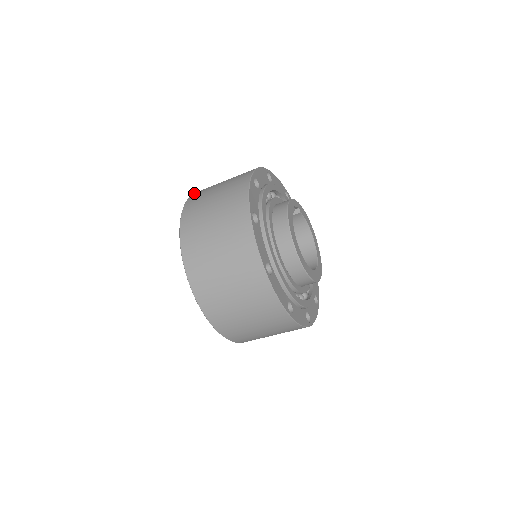
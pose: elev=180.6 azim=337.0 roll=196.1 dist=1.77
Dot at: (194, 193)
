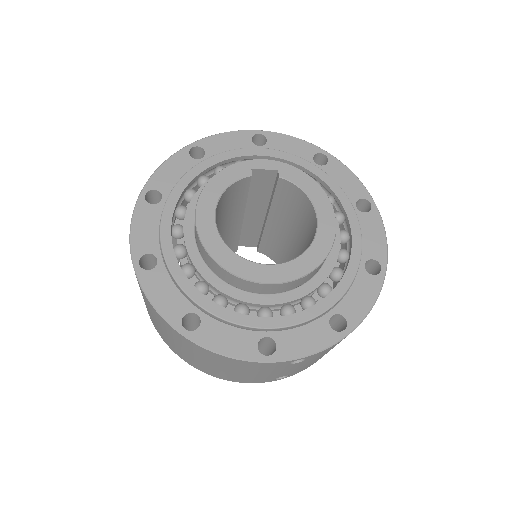
Dot at: occluded
